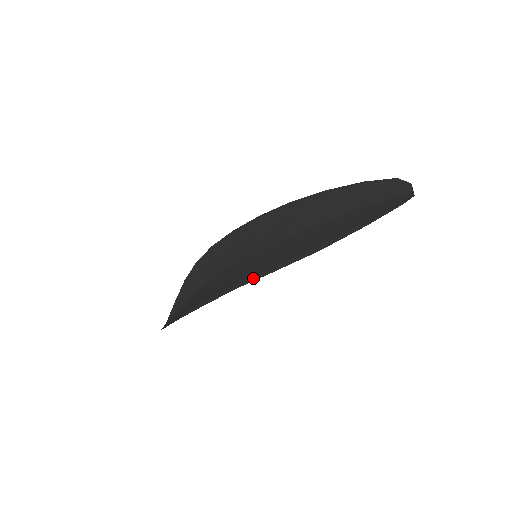
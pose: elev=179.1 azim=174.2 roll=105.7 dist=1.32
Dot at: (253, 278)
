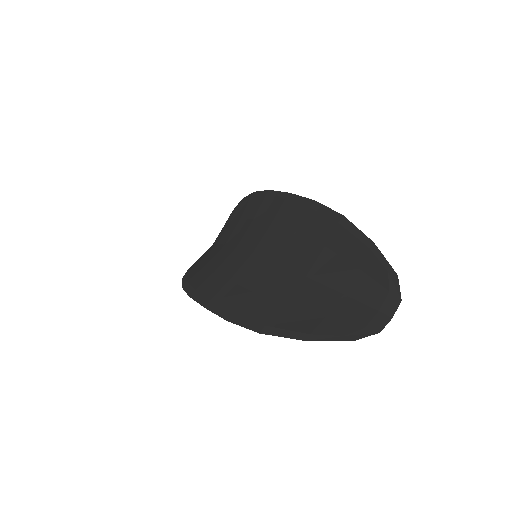
Dot at: (216, 308)
